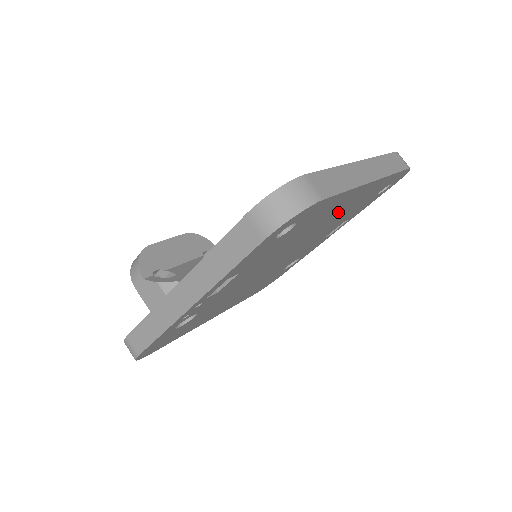
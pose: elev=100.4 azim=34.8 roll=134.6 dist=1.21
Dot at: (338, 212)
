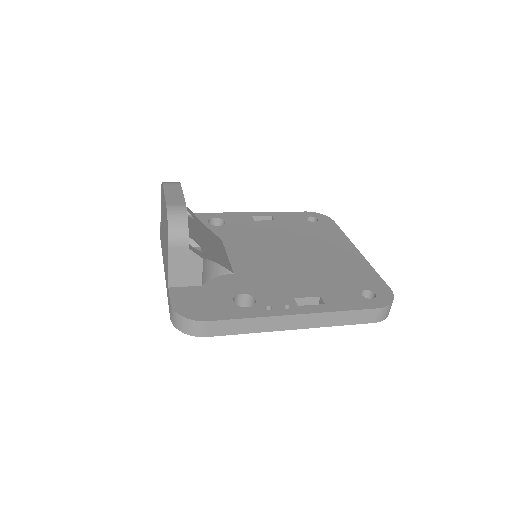
Dot at: occluded
